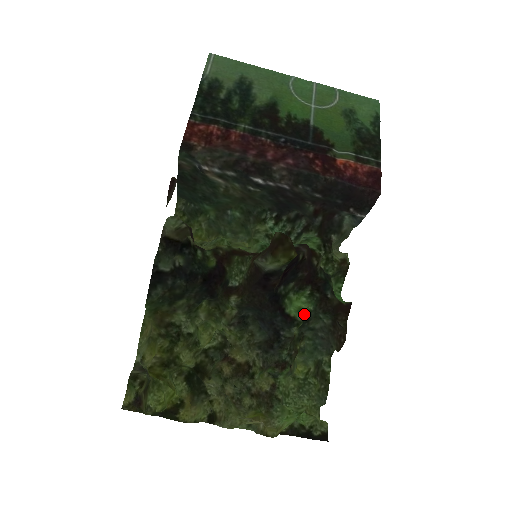
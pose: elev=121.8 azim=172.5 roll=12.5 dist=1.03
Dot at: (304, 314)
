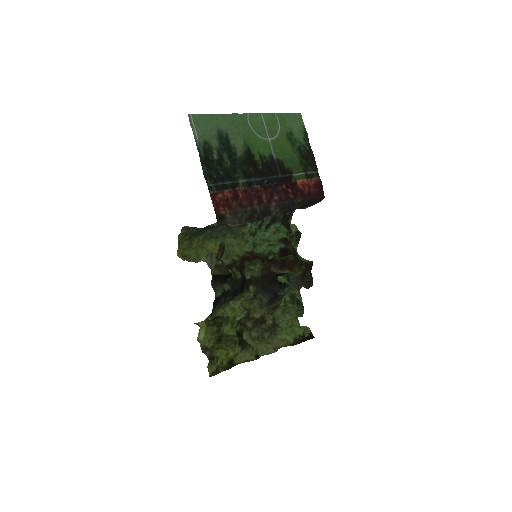
Dot at: (288, 278)
